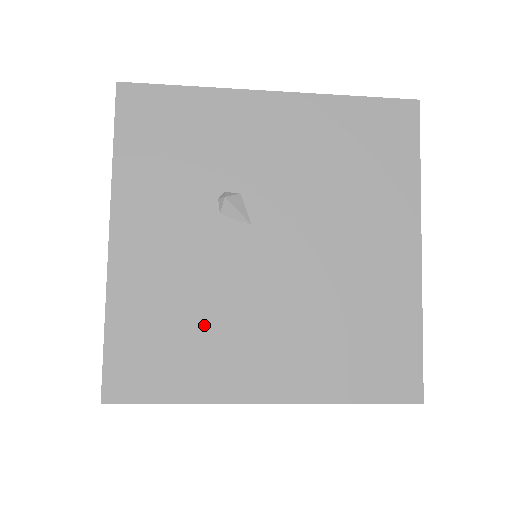
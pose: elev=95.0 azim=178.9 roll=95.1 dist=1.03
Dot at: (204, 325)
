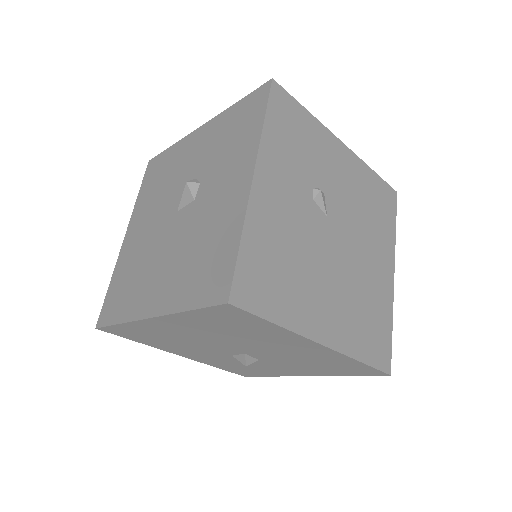
Dot at: (297, 271)
